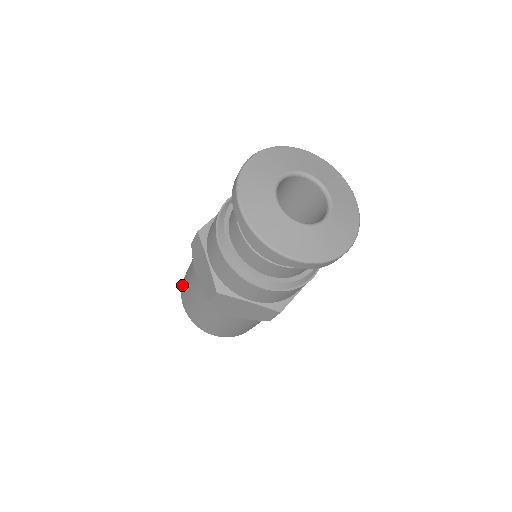
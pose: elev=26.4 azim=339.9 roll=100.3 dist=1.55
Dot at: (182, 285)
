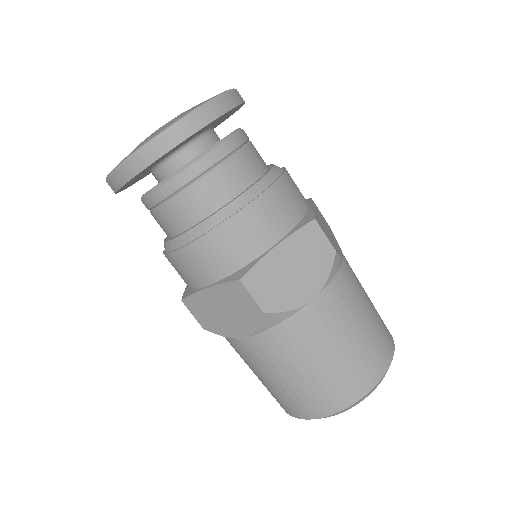
Dot at: occluded
